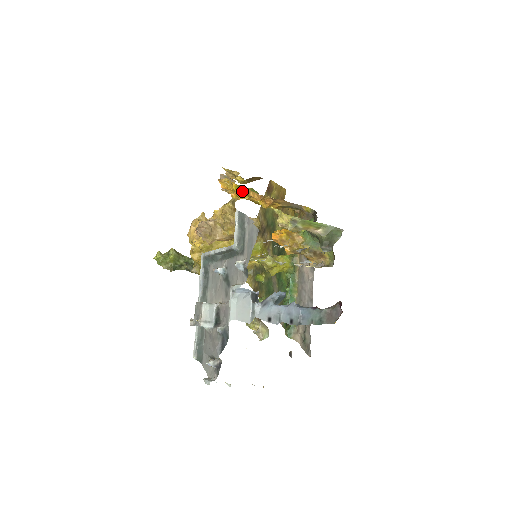
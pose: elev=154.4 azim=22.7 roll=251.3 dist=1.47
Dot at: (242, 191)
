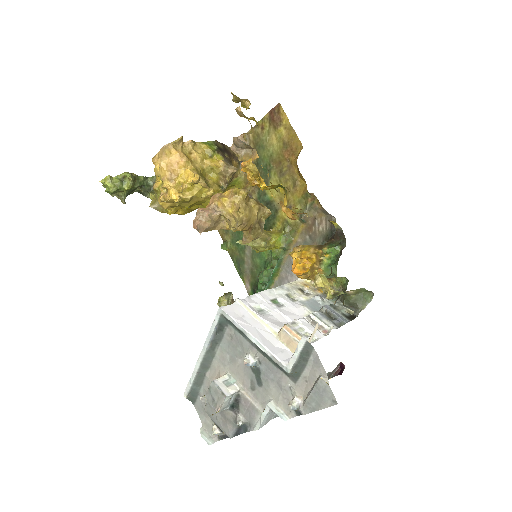
Dot at: occluded
